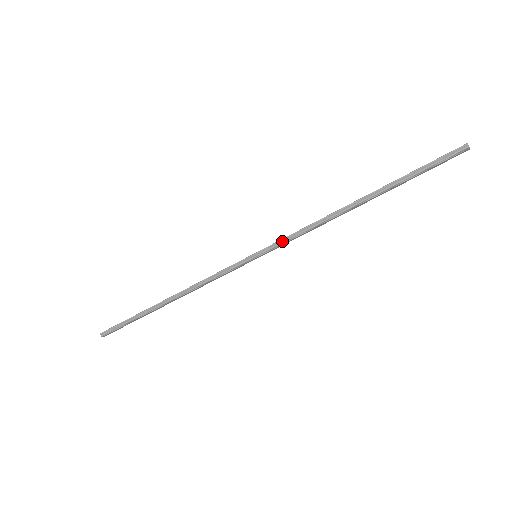
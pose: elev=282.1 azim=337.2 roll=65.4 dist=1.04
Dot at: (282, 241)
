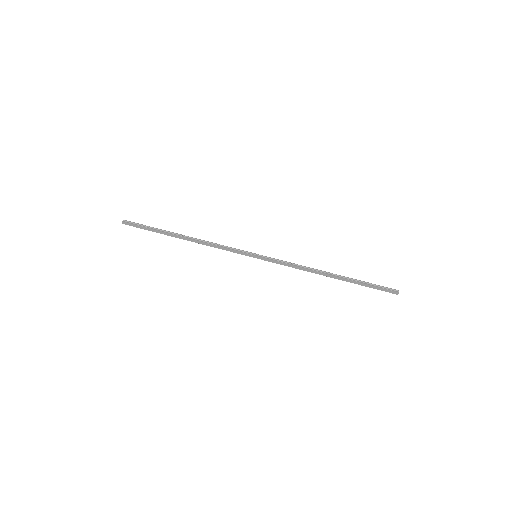
Dot at: (277, 260)
